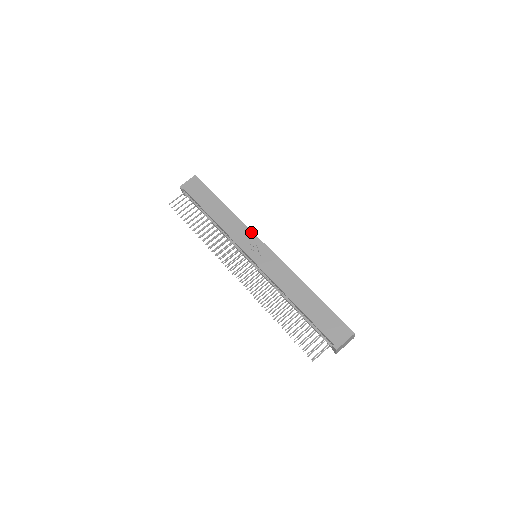
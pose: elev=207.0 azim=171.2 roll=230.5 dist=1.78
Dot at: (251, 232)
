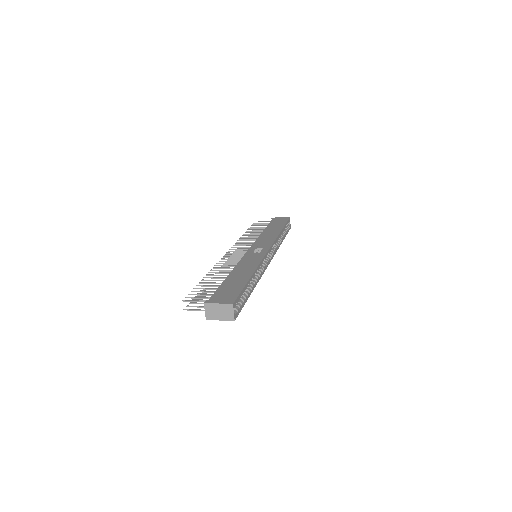
Dot at: (272, 243)
